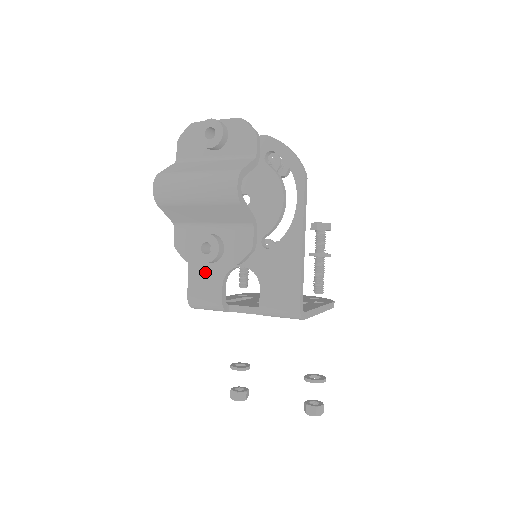
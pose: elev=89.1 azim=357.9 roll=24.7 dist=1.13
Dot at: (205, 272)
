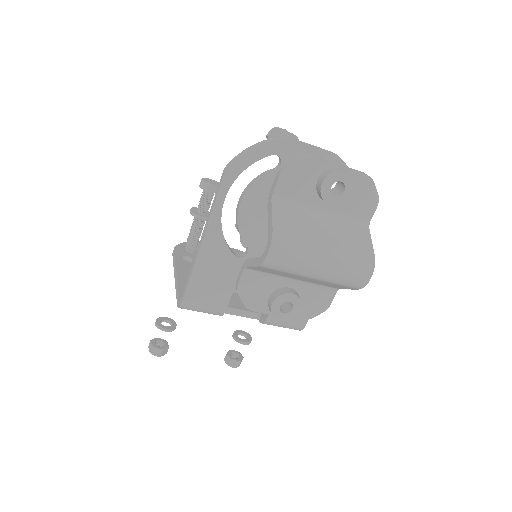
Dot at: (214, 280)
